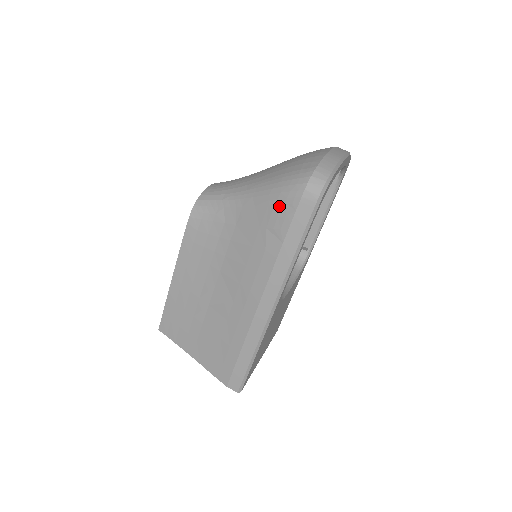
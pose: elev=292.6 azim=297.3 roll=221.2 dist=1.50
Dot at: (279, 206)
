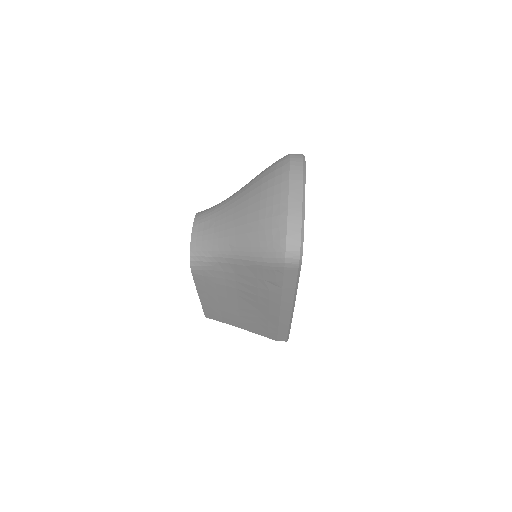
Dot at: (267, 270)
